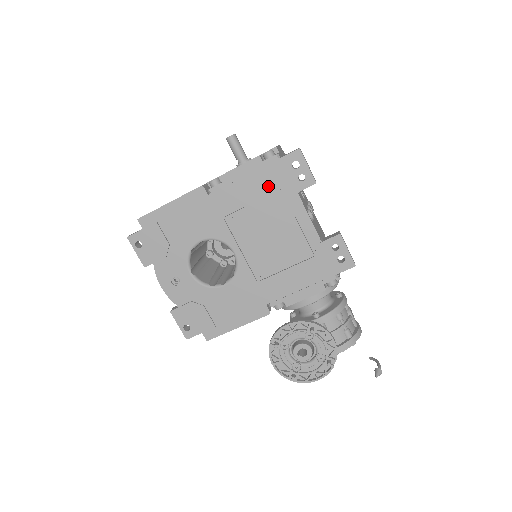
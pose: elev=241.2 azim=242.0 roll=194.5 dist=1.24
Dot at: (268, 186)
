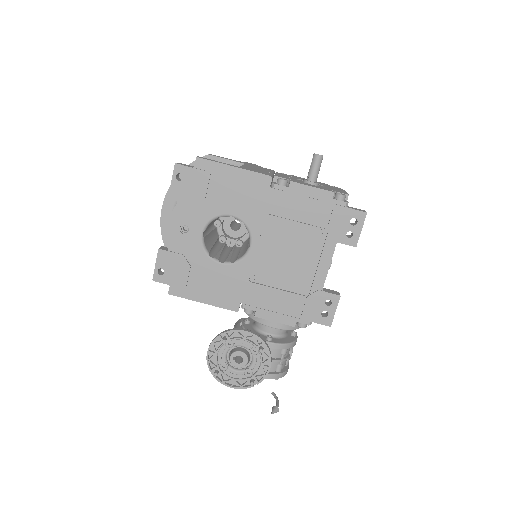
Dot at: (320, 219)
